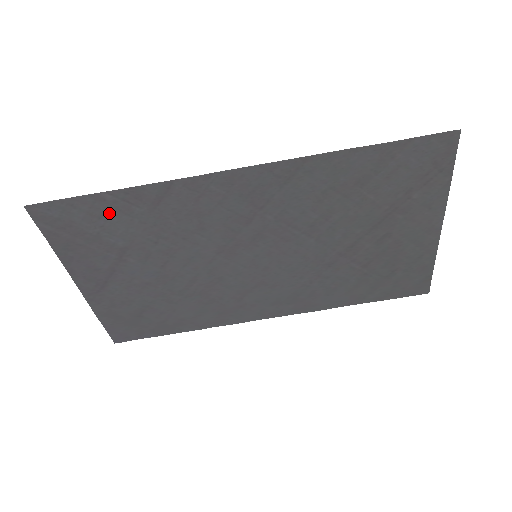
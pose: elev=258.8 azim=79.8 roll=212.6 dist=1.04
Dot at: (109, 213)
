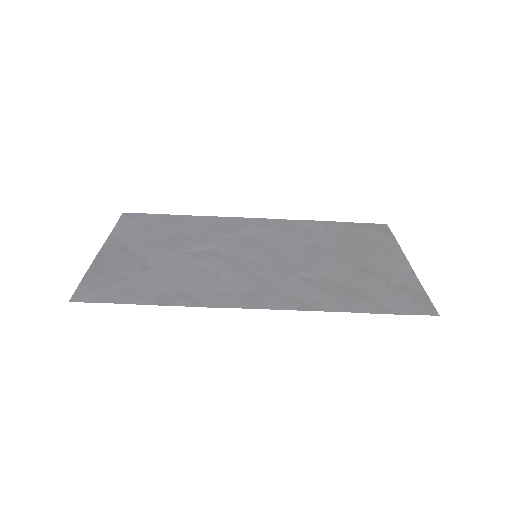
Dot at: (141, 291)
